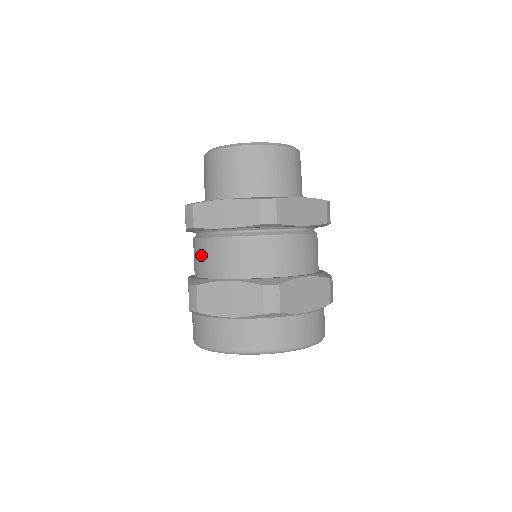
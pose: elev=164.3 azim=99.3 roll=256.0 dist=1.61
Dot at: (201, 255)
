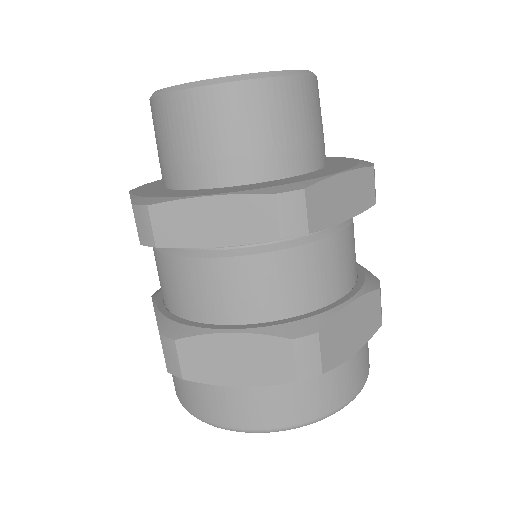
Dot at: (173, 282)
